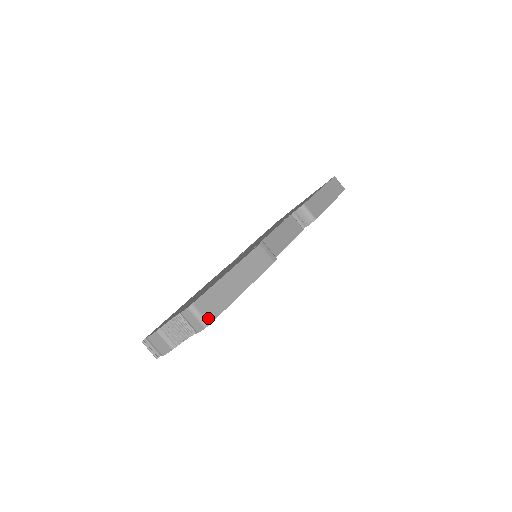
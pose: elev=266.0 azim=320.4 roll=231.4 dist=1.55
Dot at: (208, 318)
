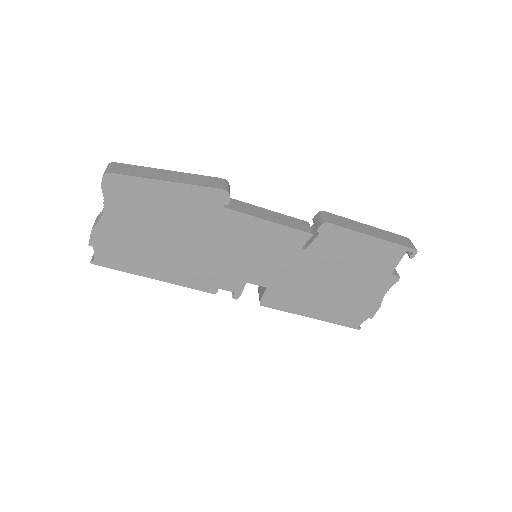
Dot at: (112, 171)
